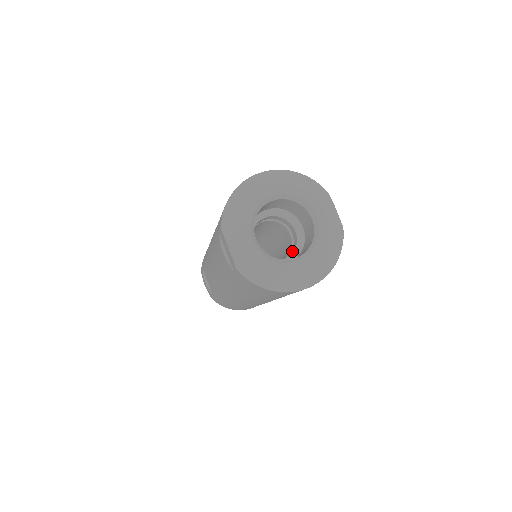
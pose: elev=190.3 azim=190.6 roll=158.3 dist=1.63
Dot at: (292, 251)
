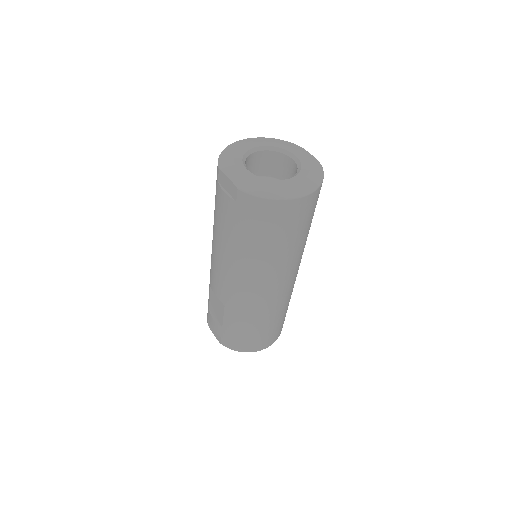
Dot at: occluded
